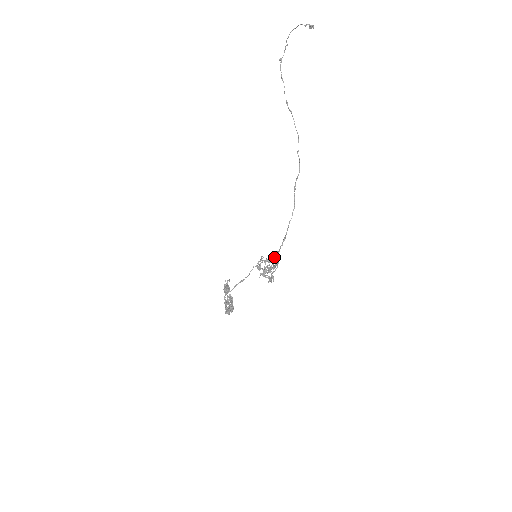
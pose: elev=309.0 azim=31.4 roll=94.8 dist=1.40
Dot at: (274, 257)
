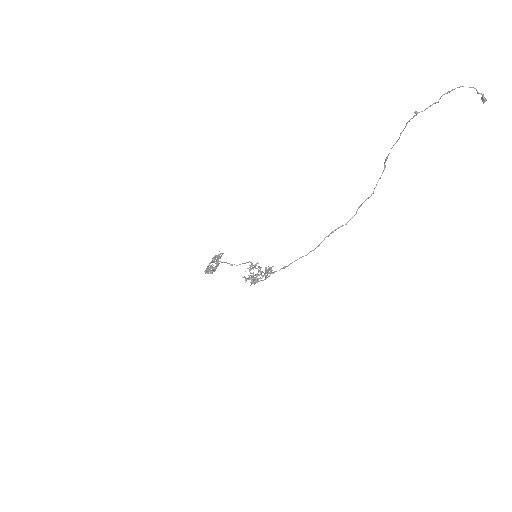
Dot at: occluded
